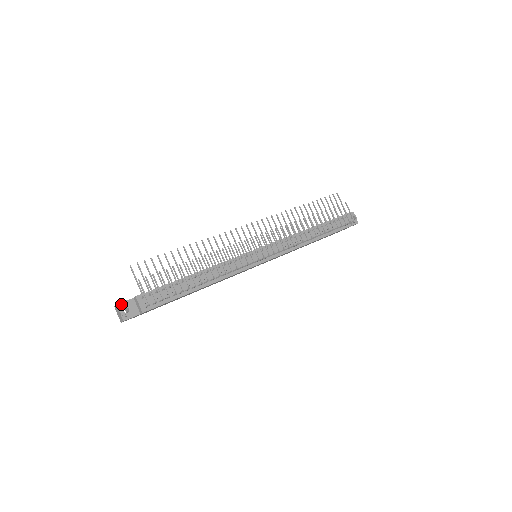
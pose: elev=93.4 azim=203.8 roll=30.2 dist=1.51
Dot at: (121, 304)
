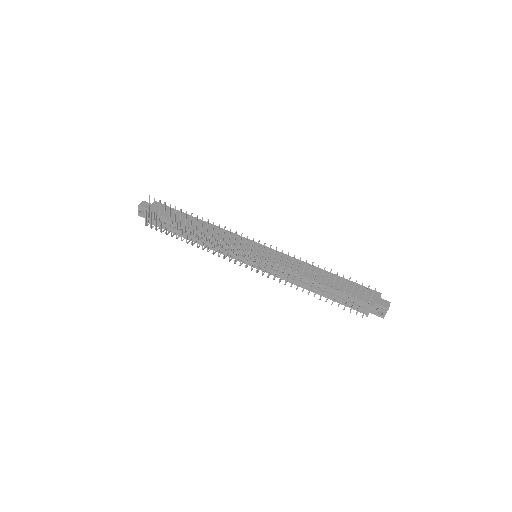
Dot at: (141, 207)
